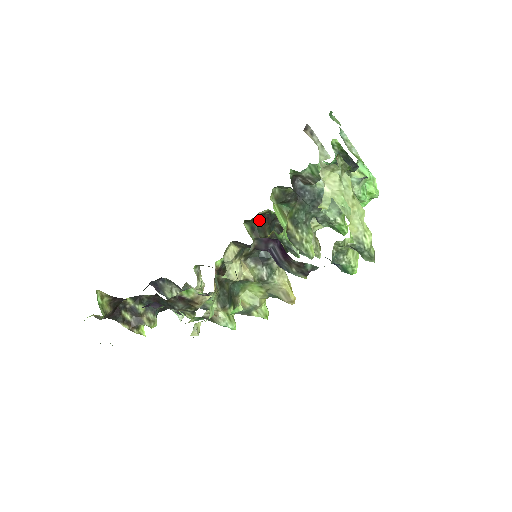
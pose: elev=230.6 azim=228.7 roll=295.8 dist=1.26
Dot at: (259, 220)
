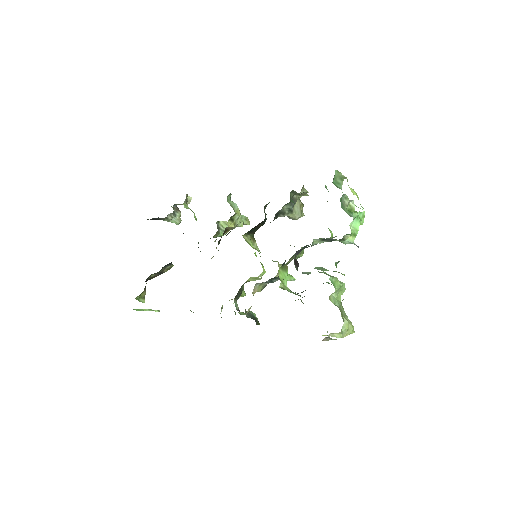
Dot at: (255, 227)
